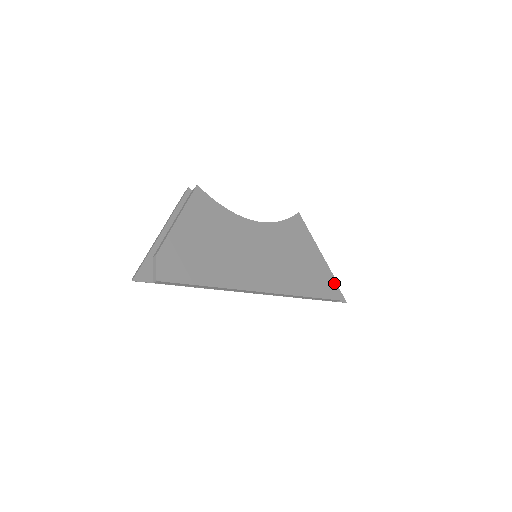
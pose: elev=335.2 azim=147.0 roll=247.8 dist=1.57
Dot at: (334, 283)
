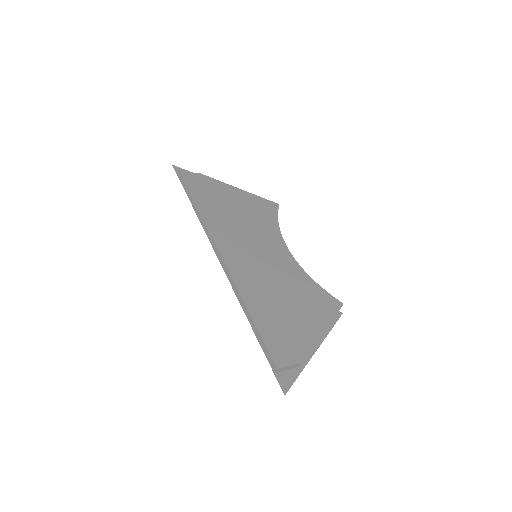
Dot at: (295, 358)
